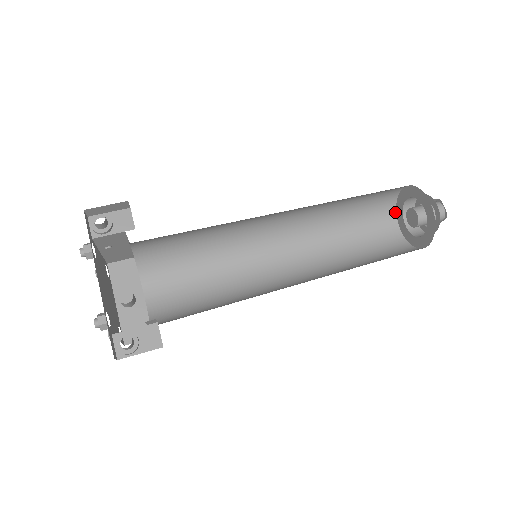
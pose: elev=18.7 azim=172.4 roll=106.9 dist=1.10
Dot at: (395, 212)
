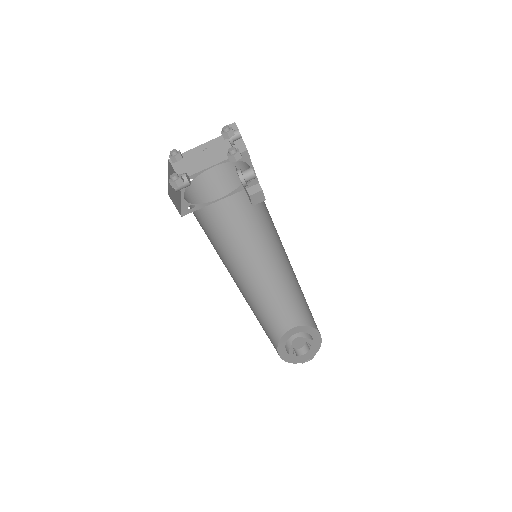
Dot at: (279, 341)
